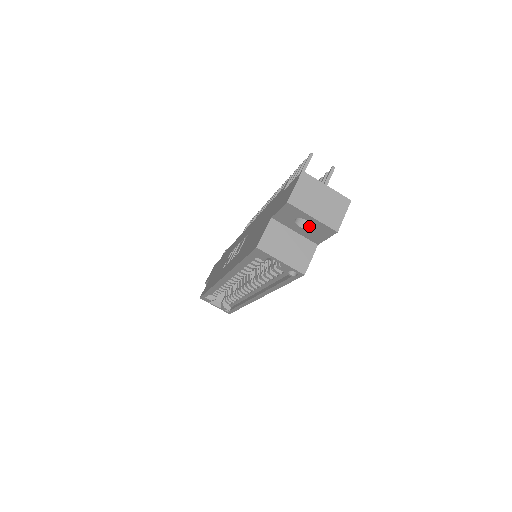
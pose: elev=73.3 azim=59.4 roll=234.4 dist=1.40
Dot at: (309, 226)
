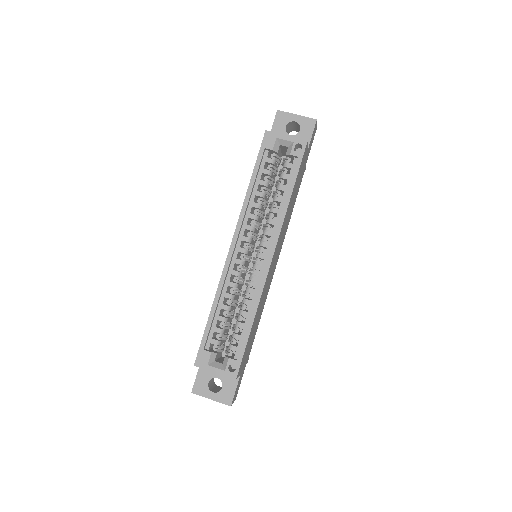
Dot at: (296, 135)
